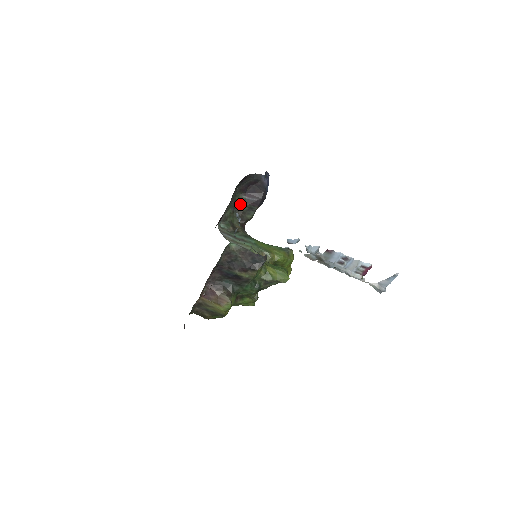
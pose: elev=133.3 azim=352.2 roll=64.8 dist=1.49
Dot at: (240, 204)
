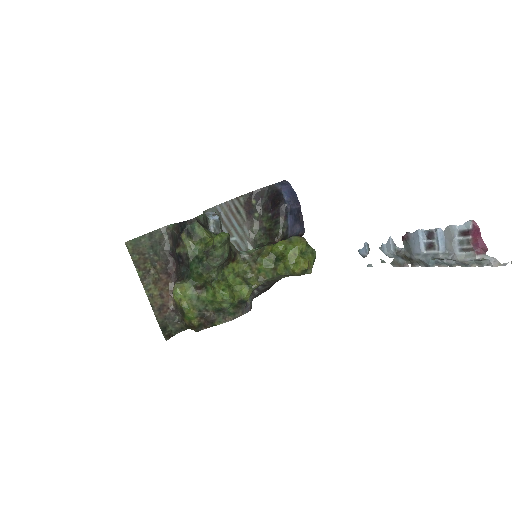
Dot at: (269, 223)
